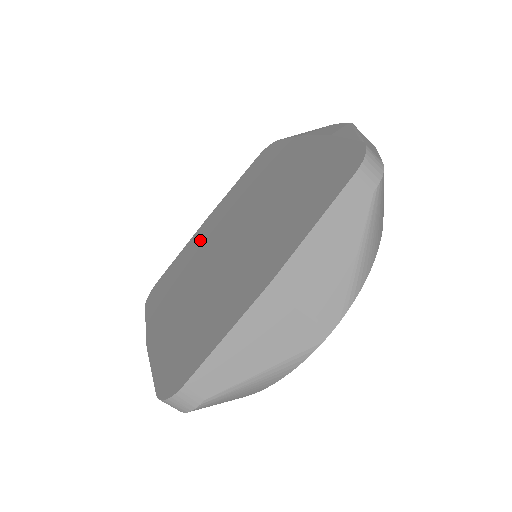
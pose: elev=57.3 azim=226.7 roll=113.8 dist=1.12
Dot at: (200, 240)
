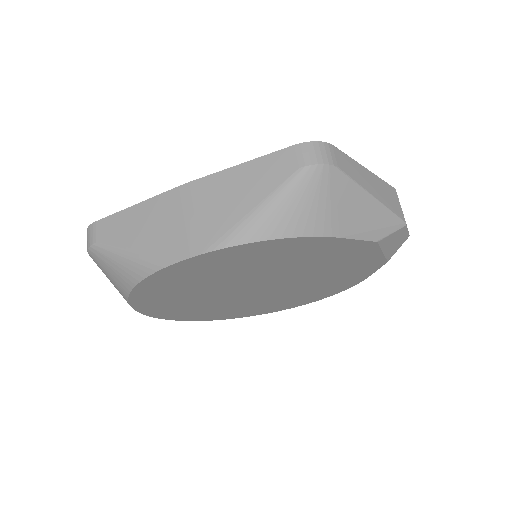
Dot at: occluded
